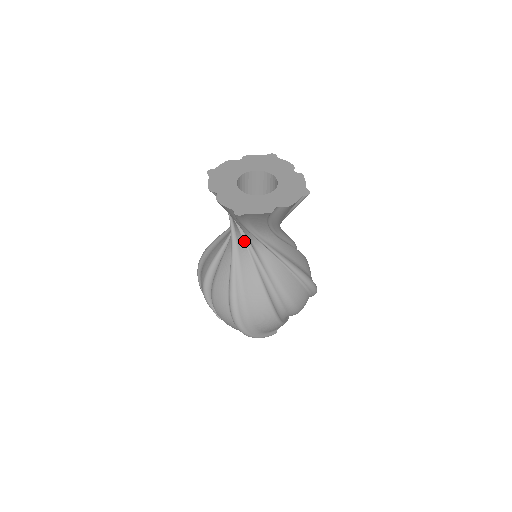
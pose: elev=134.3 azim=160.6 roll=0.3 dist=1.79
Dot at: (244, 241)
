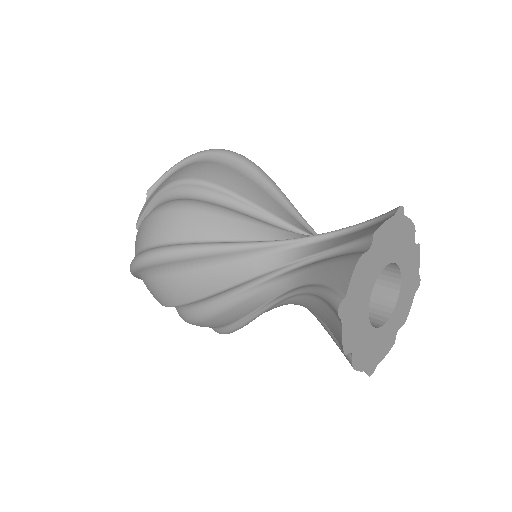
Dot at: (294, 304)
